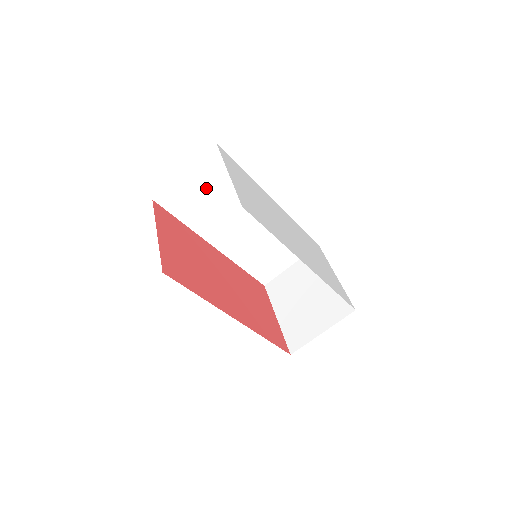
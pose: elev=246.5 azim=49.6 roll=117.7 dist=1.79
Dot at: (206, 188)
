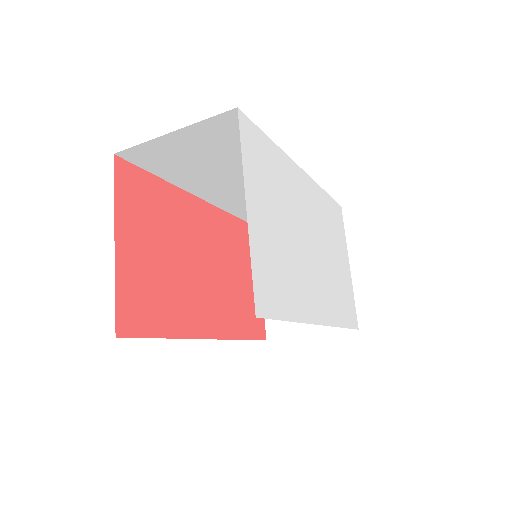
Dot at: (204, 150)
